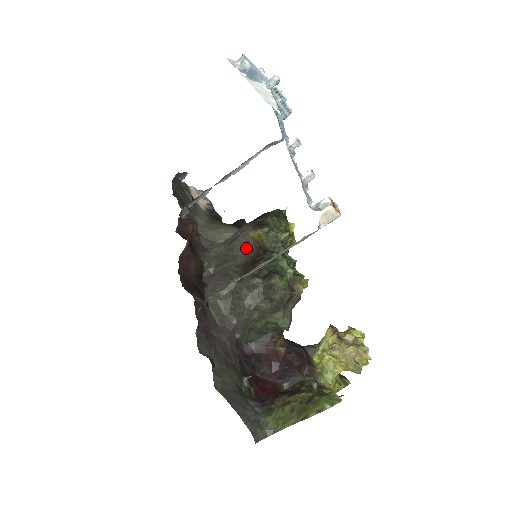
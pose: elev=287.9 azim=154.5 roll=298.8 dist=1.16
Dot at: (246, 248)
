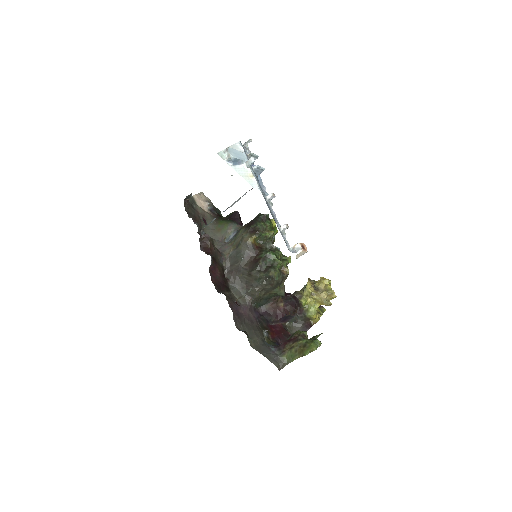
Dot at: (248, 251)
